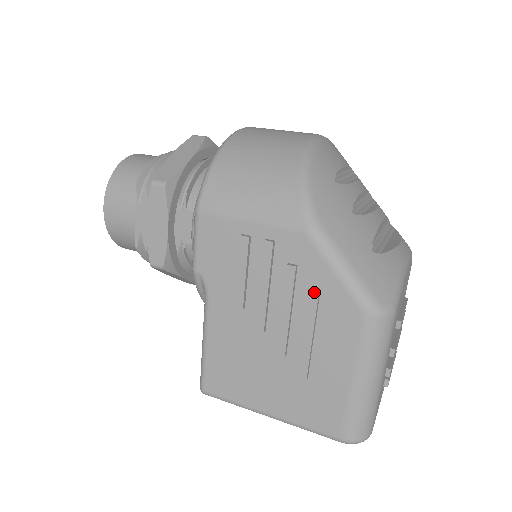
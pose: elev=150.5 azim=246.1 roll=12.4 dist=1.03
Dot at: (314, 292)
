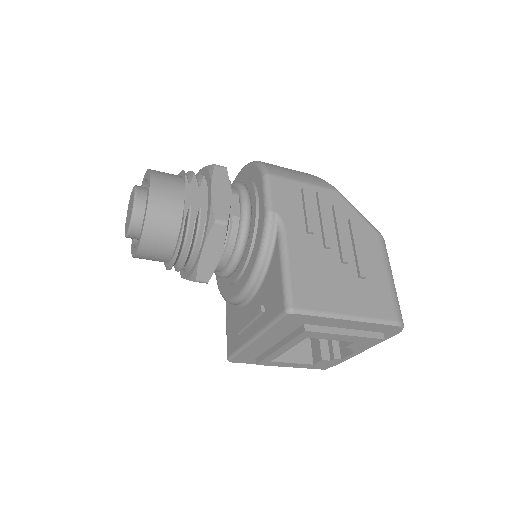
Dot at: (353, 220)
